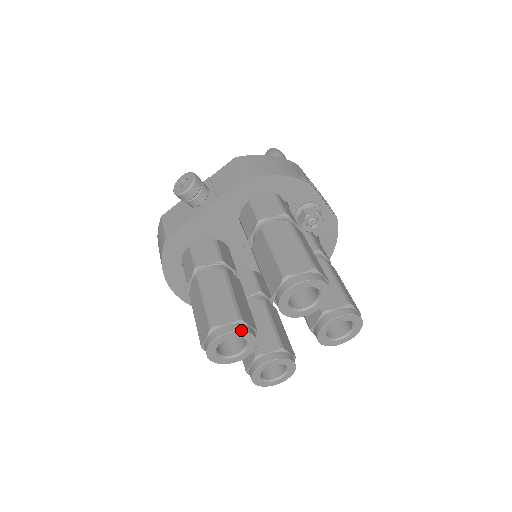
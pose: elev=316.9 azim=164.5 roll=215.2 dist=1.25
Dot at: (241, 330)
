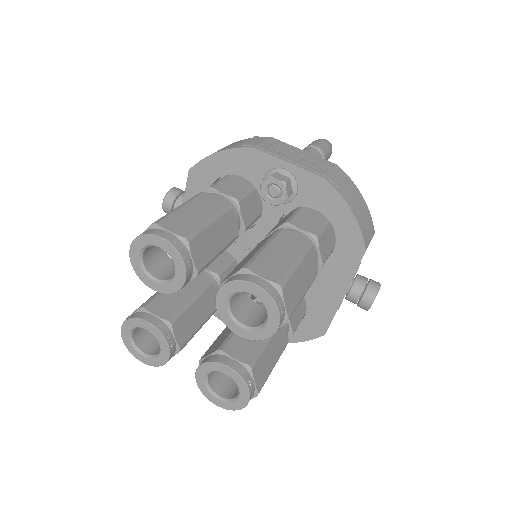
Dot at: (135, 317)
